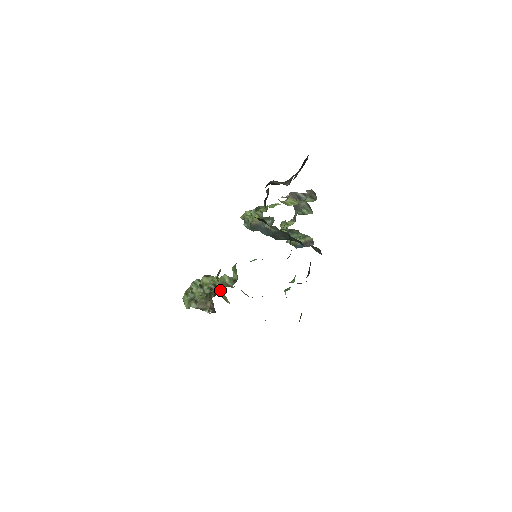
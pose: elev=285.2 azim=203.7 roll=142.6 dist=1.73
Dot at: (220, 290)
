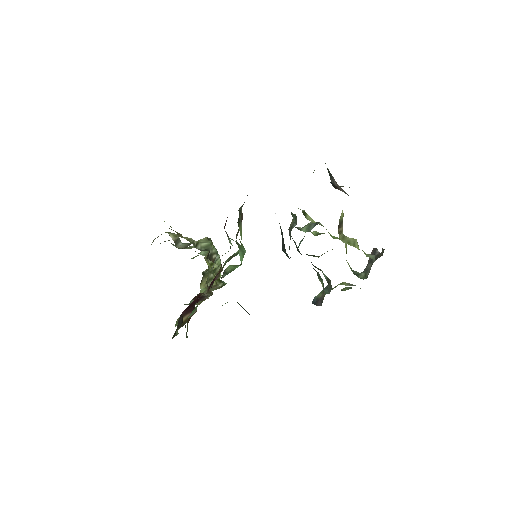
Dot at: occluded
